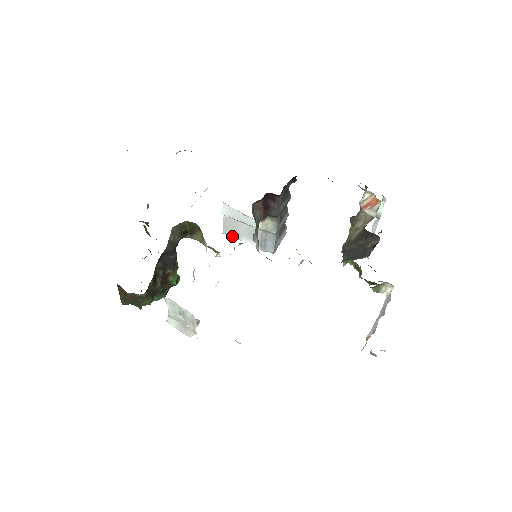
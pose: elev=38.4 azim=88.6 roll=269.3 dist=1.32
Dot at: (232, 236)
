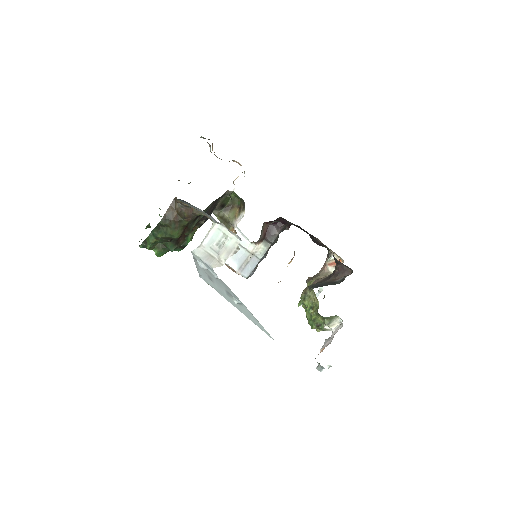
Dot at: occluded
